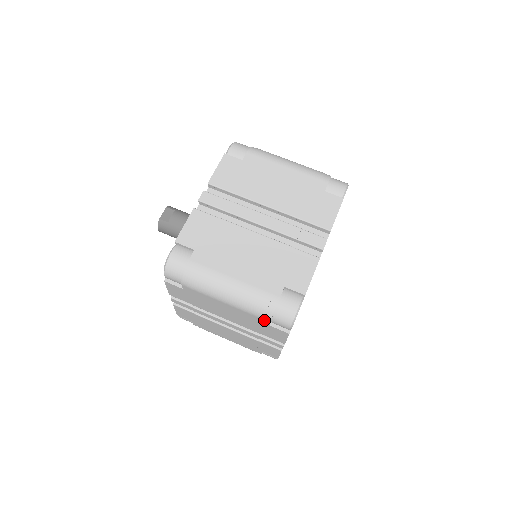
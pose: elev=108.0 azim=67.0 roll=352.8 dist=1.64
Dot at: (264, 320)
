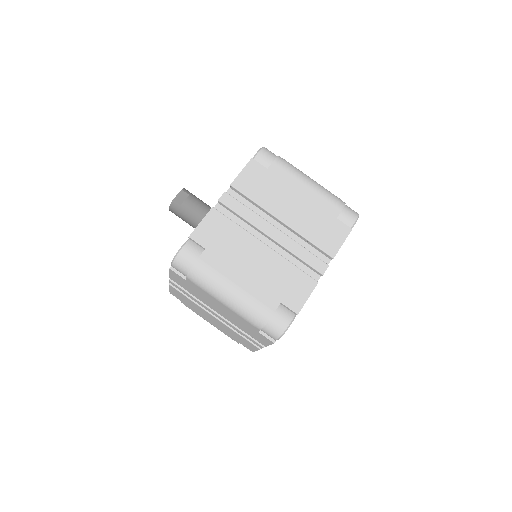
Dot at: (255, 327)
